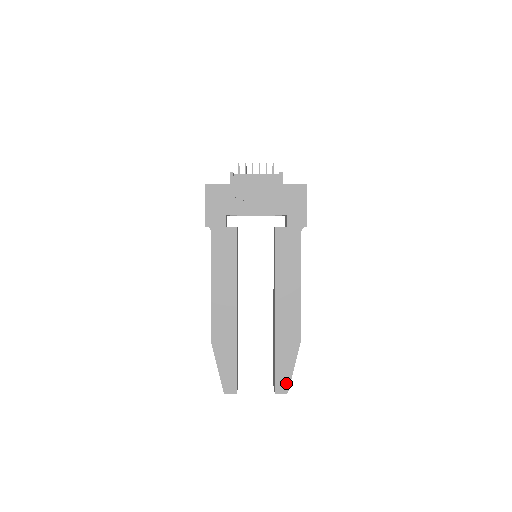
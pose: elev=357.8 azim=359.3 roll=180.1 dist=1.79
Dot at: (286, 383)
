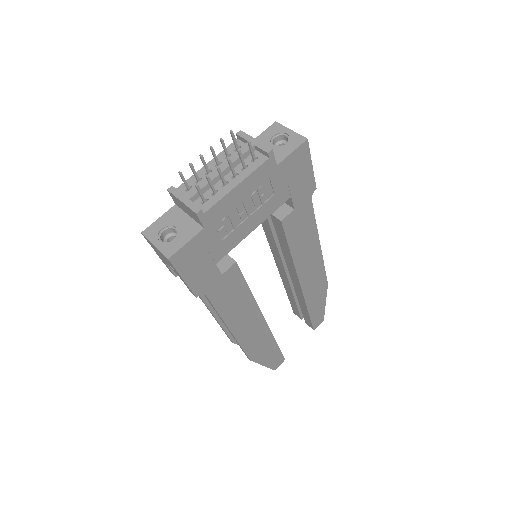
Dot at: (321, 317)
